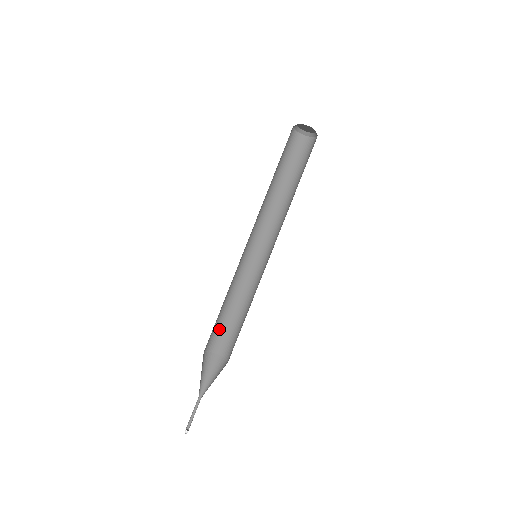
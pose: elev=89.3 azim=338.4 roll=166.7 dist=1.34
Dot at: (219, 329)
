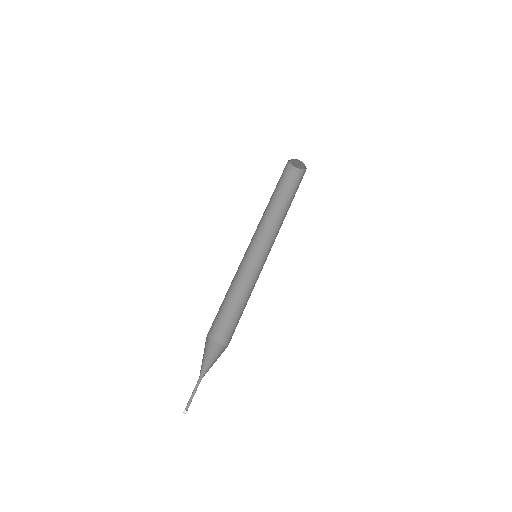
Dot at: (216, 316)
